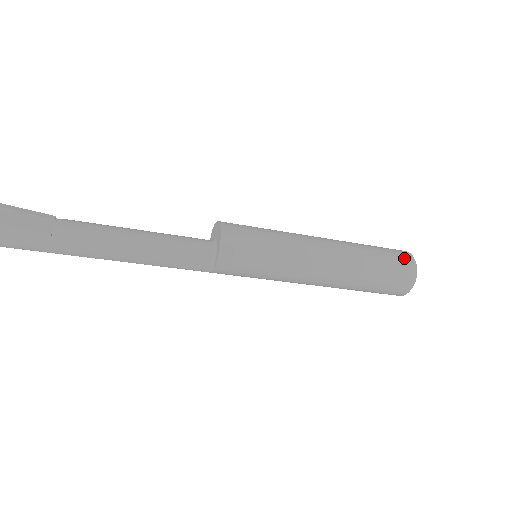
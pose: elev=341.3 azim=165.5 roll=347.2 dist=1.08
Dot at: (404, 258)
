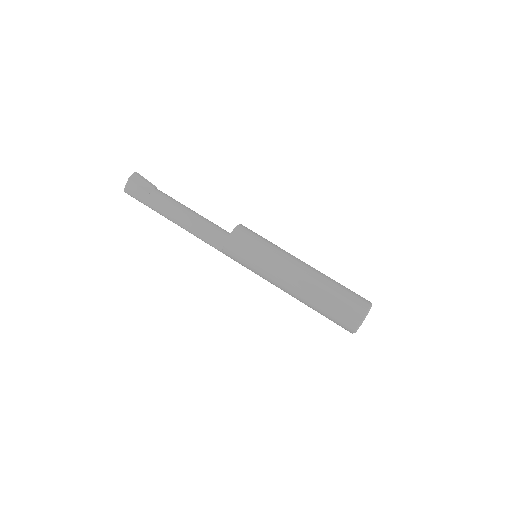
Dot at: (360, 301)
